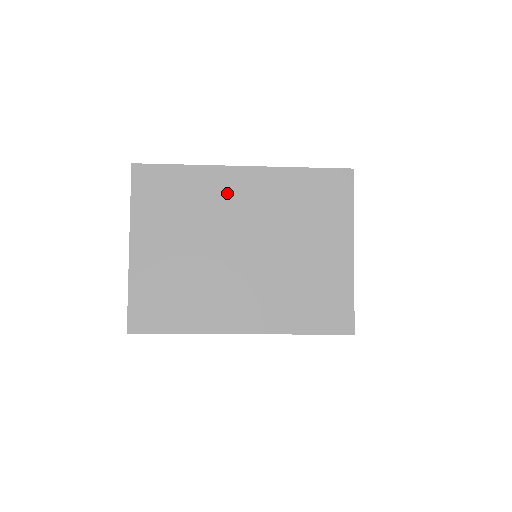
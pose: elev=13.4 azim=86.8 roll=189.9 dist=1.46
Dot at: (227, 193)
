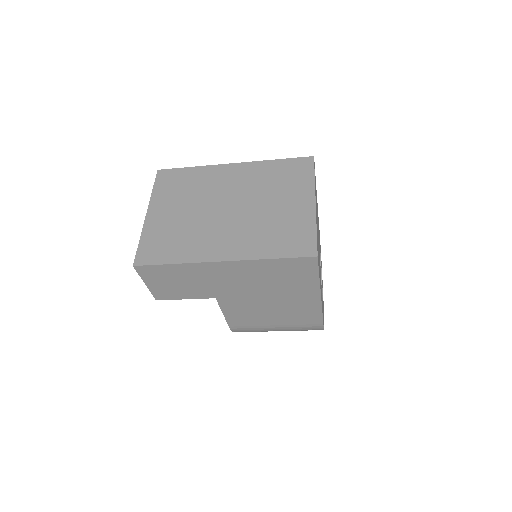
Dot at: (220, 178)
